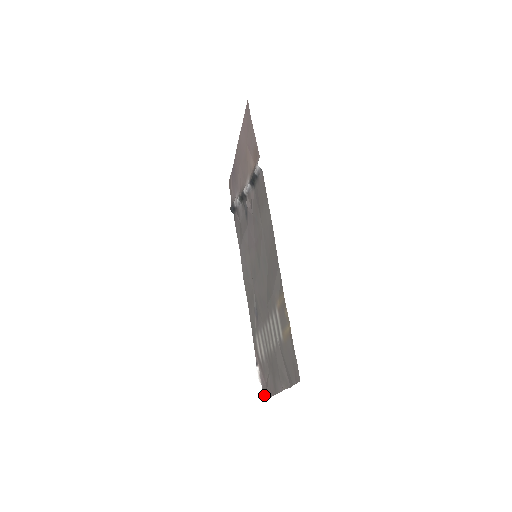
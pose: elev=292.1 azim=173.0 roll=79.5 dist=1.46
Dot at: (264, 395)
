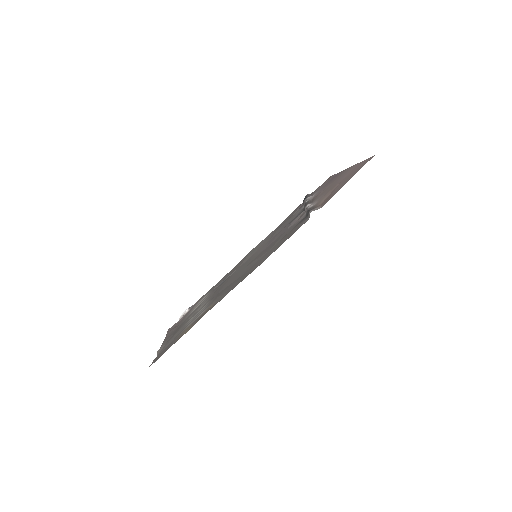
Dot at: (170, 329)
